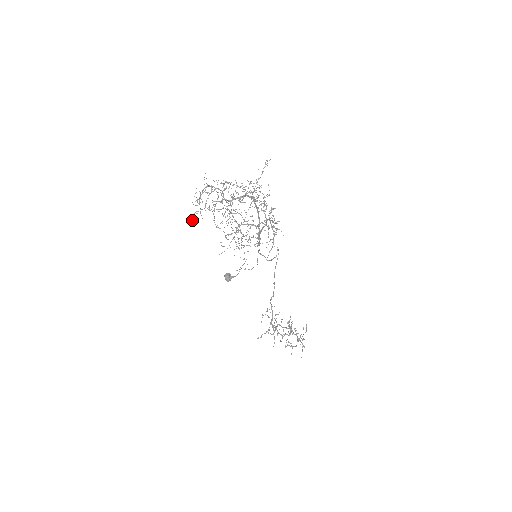
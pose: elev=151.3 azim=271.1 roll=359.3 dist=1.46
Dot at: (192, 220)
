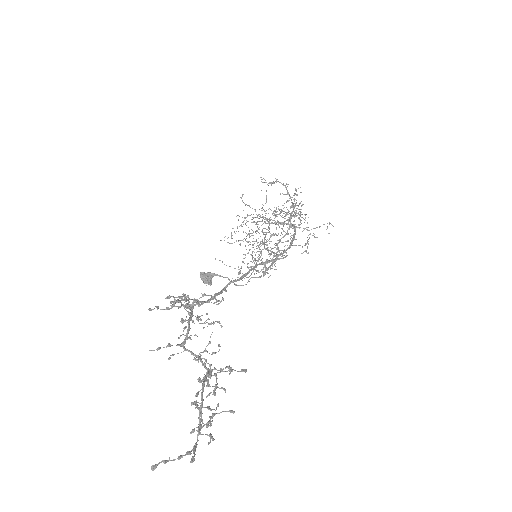
Dot at: occluded
